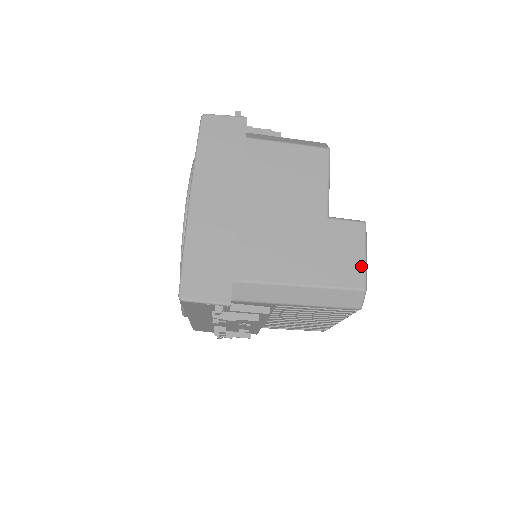
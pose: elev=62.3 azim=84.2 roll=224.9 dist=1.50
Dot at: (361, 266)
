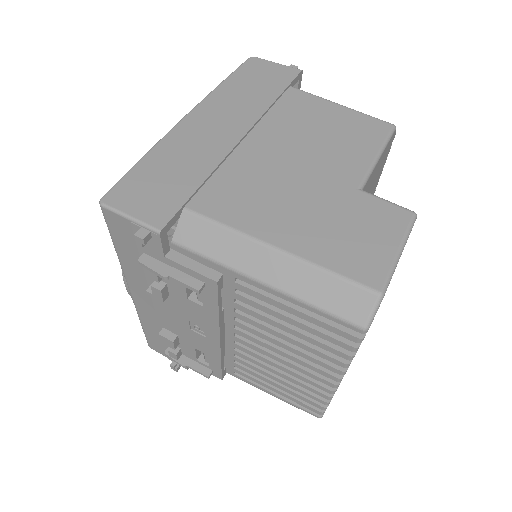
Dot at: (387, 260)
